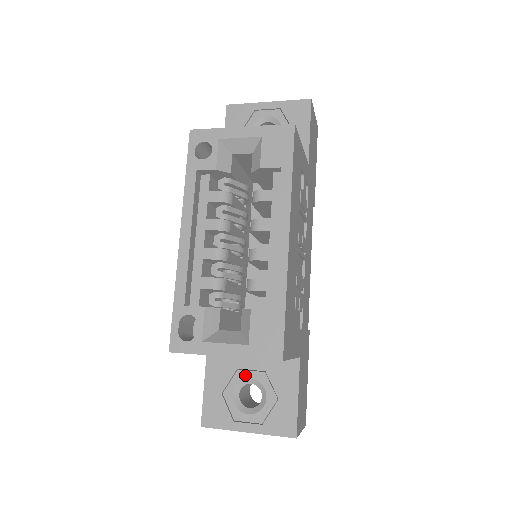
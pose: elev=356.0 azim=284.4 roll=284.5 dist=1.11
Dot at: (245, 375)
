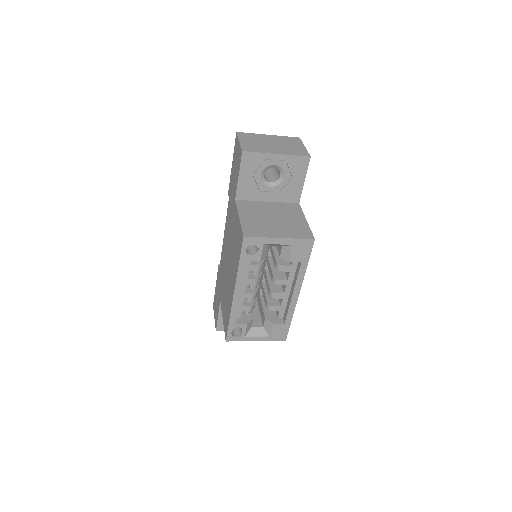
Dot at: occluded
